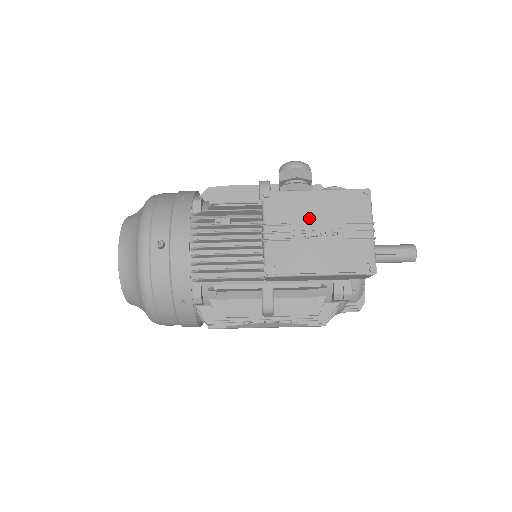
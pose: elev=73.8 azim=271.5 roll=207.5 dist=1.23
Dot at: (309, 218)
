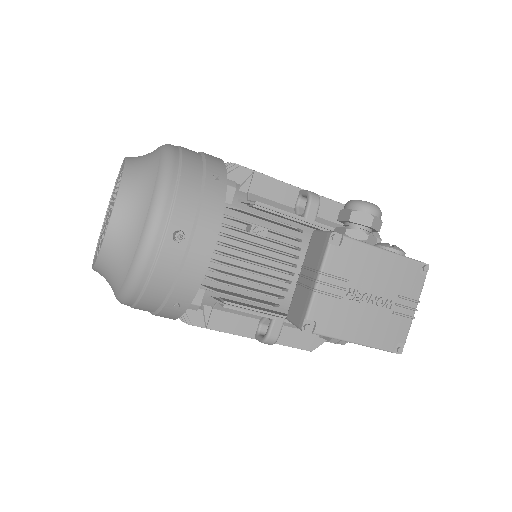
Dot at: (368, 280)
